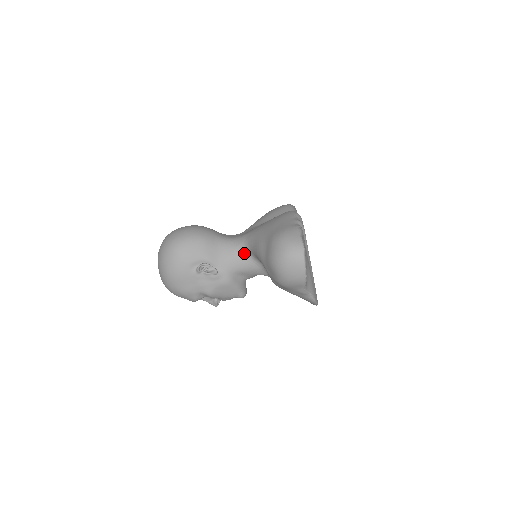
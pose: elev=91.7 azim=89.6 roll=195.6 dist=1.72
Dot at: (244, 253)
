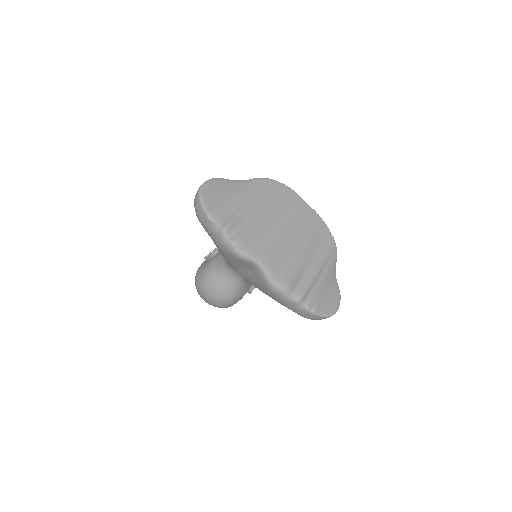
Dot at: occluded
